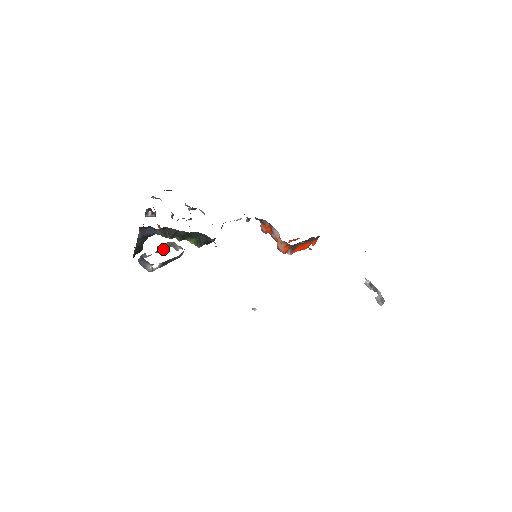
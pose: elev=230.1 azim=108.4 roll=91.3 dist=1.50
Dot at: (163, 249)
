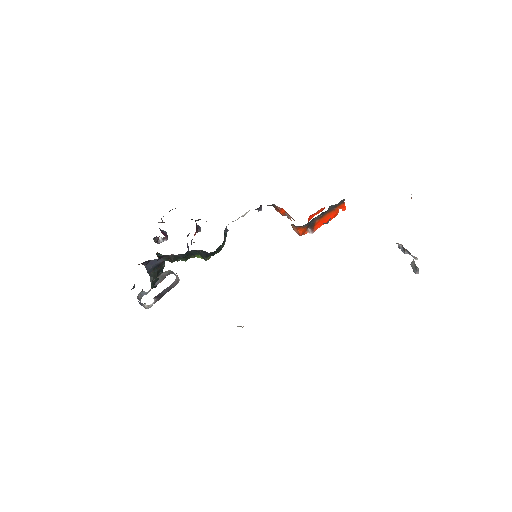
Dot at: (163, 279)
